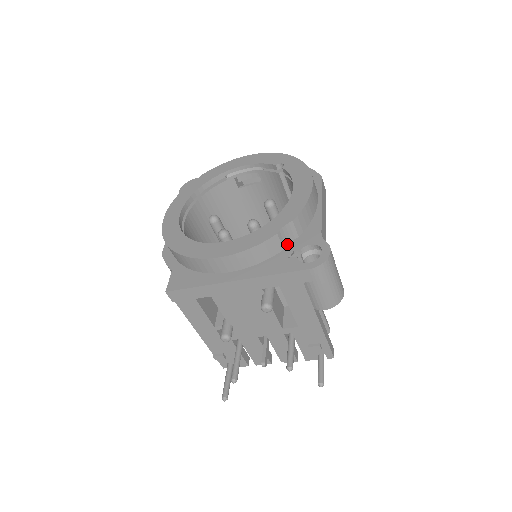
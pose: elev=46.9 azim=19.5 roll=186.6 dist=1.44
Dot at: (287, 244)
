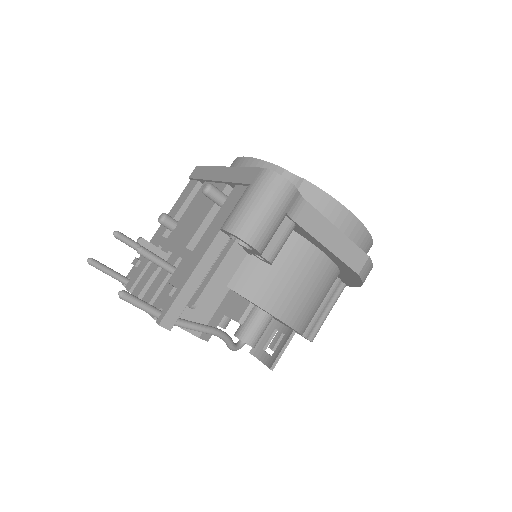
Dot at: occluded
